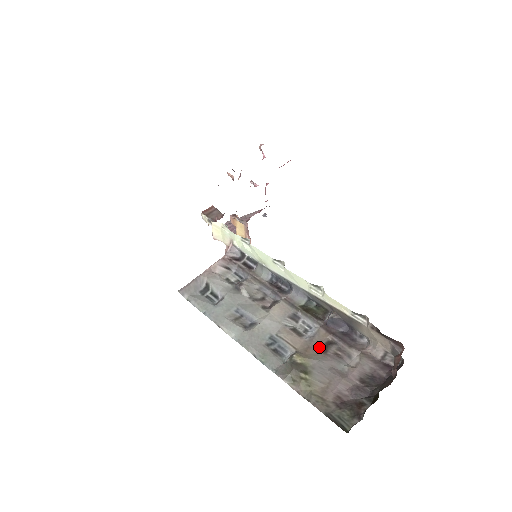
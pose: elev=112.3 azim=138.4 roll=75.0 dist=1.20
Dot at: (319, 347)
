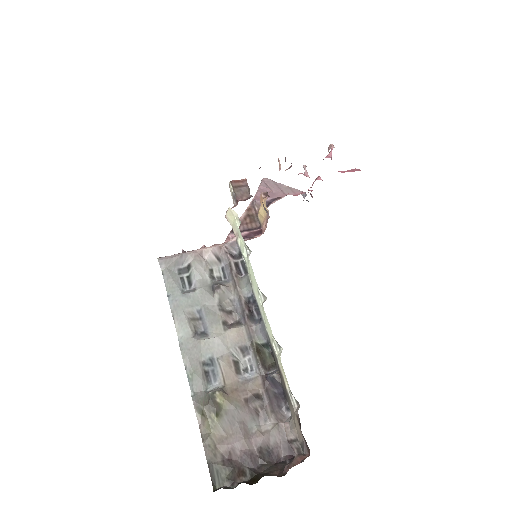
Dot at: (246, 394)
